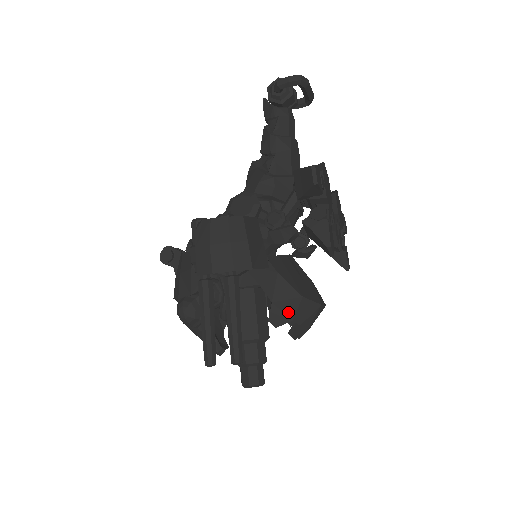
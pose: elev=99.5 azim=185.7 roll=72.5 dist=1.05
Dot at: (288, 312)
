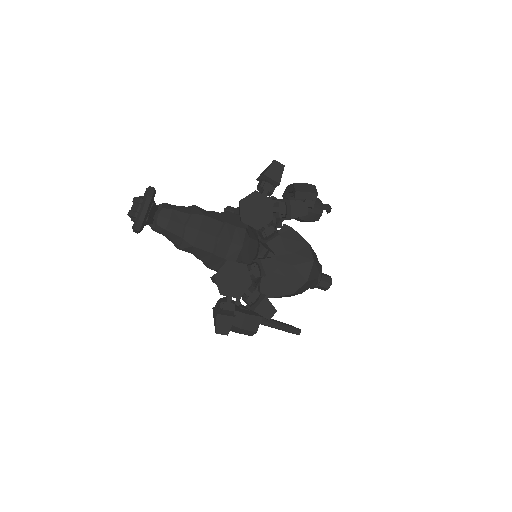
Dot at: occluded
